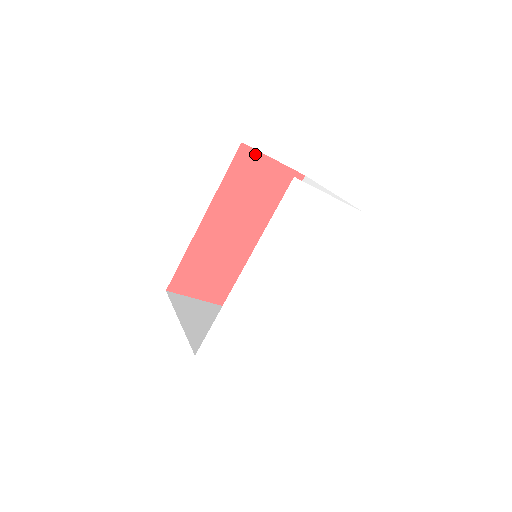
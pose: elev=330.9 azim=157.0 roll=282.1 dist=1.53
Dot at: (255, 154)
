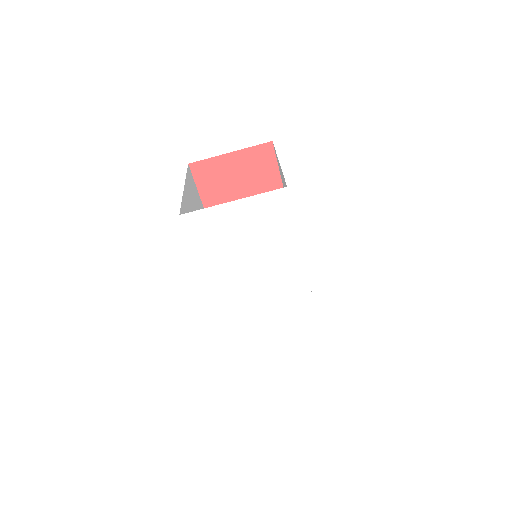
Dot at: (208, 163)
